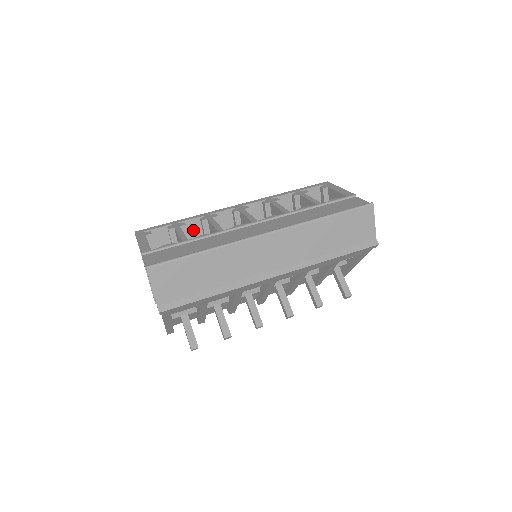
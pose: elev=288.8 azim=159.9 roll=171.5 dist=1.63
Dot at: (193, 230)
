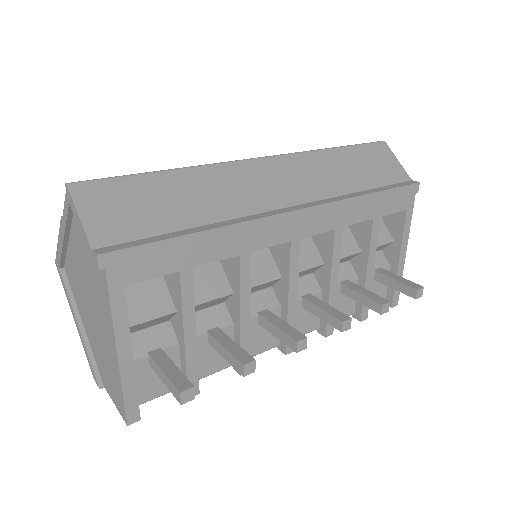
Dot at: occluded
